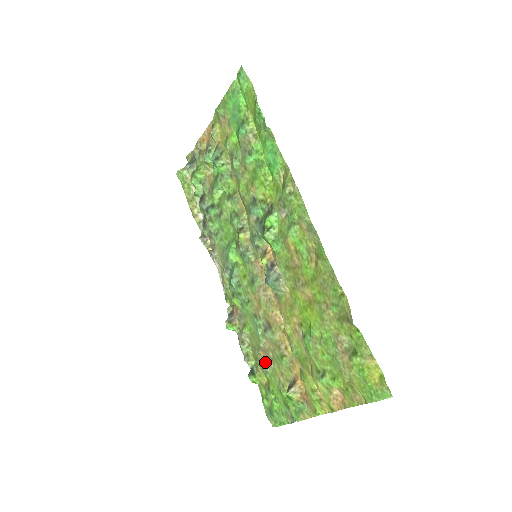
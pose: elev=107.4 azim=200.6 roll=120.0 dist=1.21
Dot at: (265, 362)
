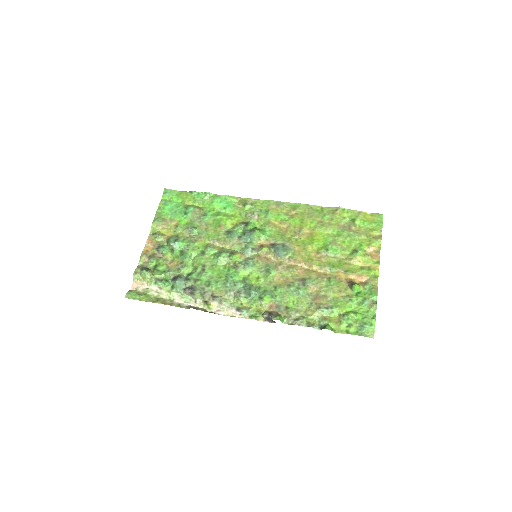
Dot at: (324, 304)
